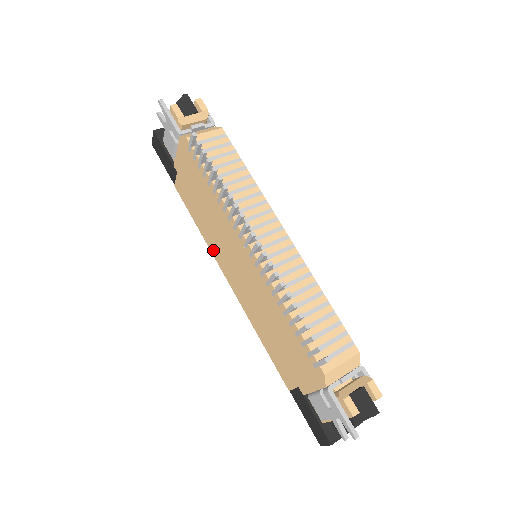
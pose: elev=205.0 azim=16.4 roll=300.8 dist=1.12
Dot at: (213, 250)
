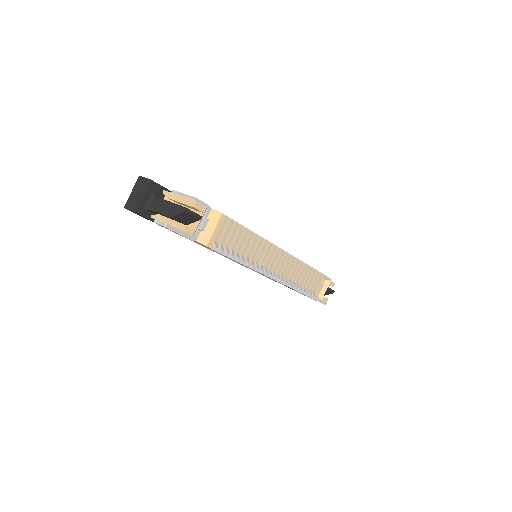
Dot at: occluded
